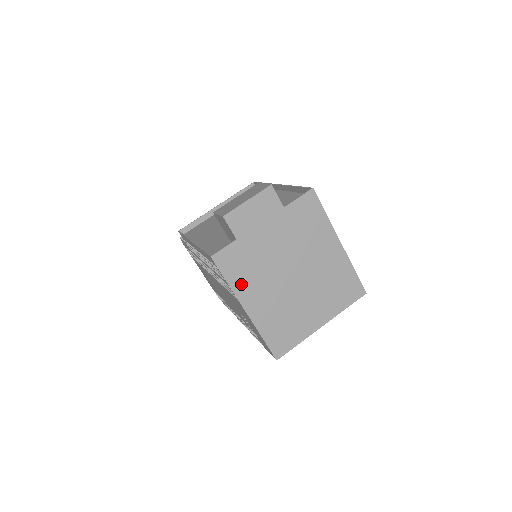
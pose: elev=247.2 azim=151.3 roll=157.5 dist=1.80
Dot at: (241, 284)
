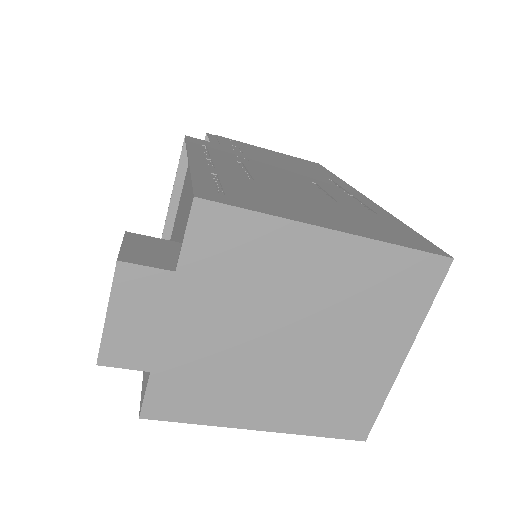
Dot at: (219, 410)
